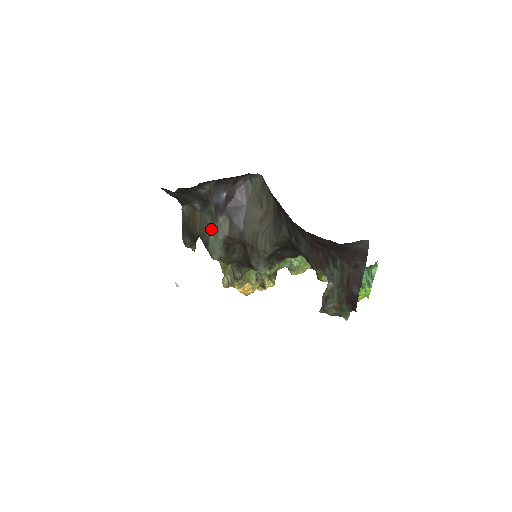
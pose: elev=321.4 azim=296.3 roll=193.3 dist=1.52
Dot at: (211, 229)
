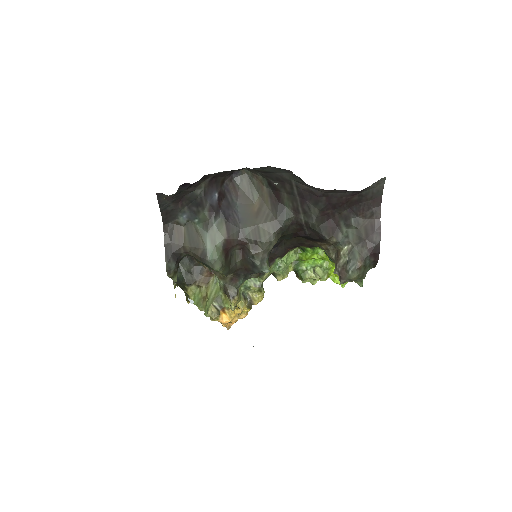
Dot at: (206, 237)
